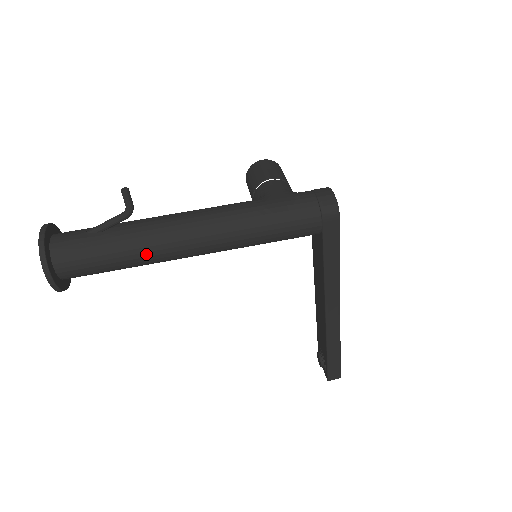
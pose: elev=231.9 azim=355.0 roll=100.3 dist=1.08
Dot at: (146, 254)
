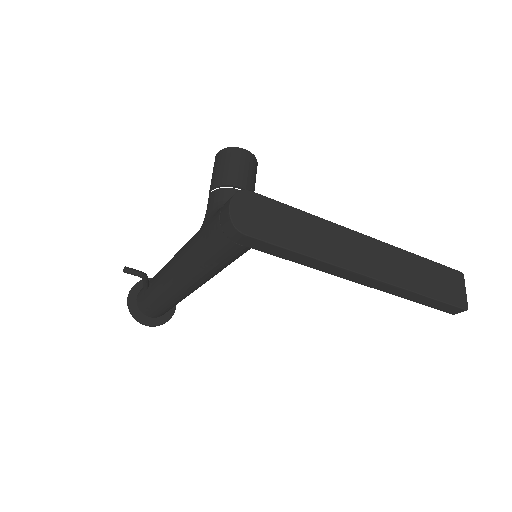
Dot at: (171, 299)
